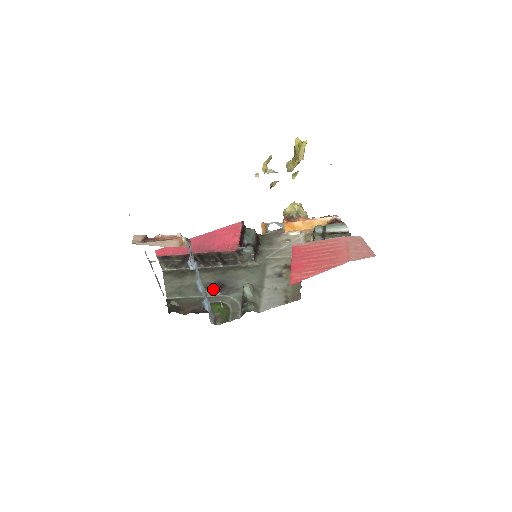
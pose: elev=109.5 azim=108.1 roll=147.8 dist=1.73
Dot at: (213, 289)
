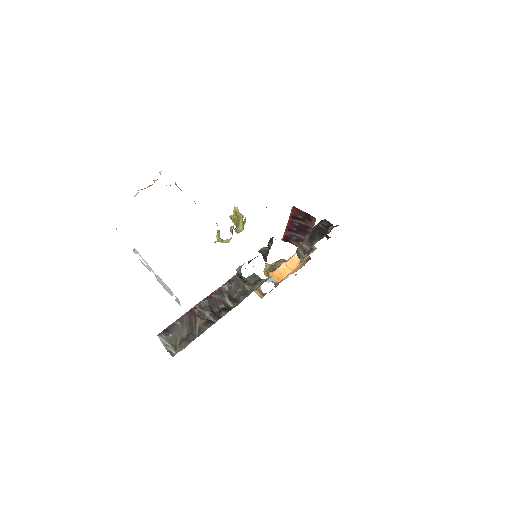
Dot at: (233, 285)
